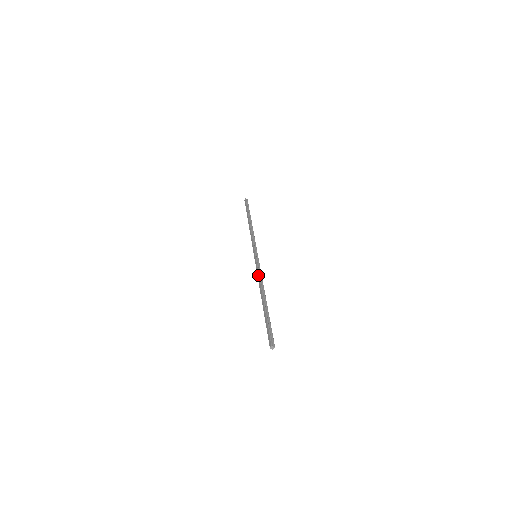
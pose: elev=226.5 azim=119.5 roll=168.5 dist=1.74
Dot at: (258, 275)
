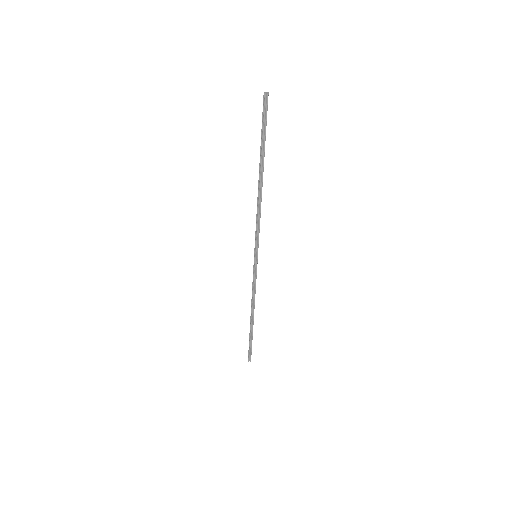
Dot at: occluded
